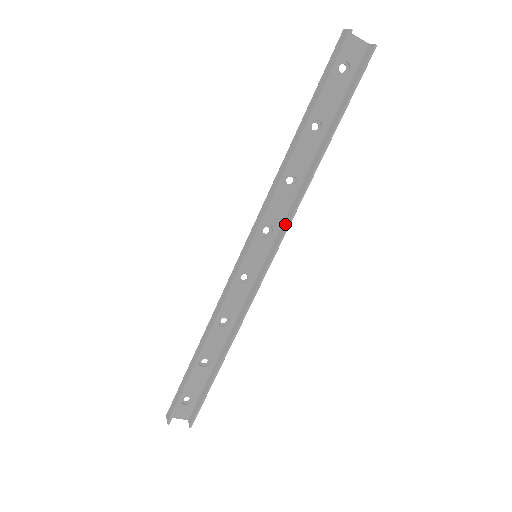
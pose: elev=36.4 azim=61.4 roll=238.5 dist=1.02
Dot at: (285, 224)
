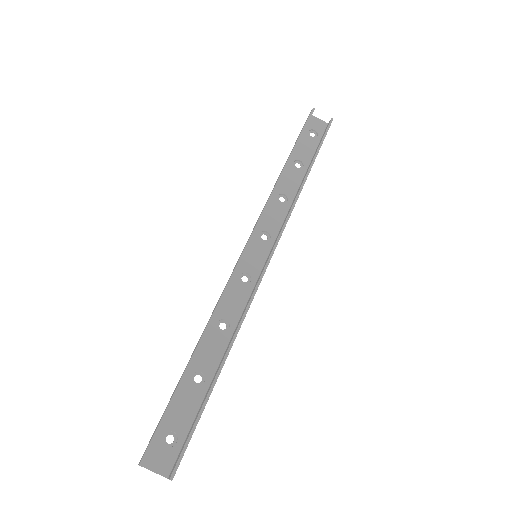
Dot at: (281, 228)
